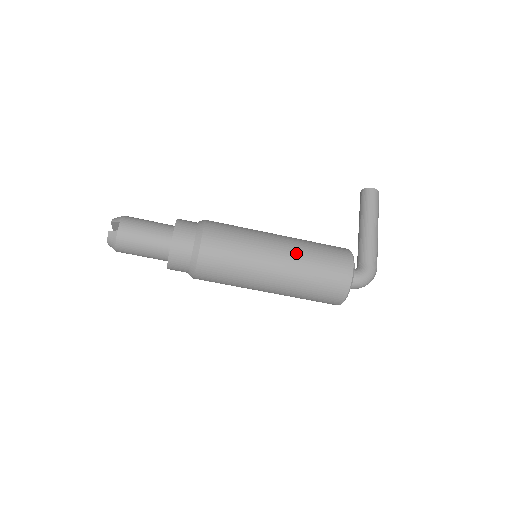
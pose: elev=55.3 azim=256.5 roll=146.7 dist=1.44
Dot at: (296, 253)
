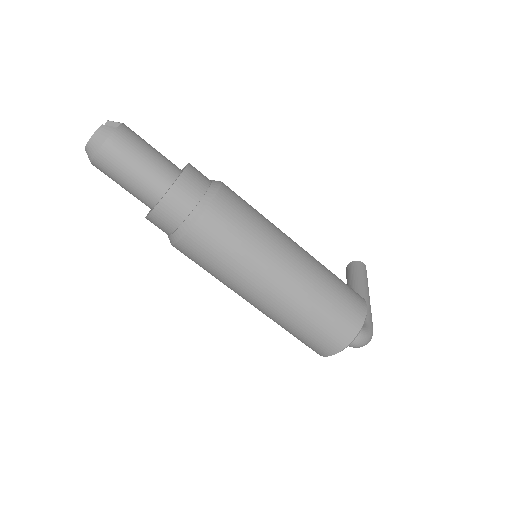
Dot at: (314, 260)
